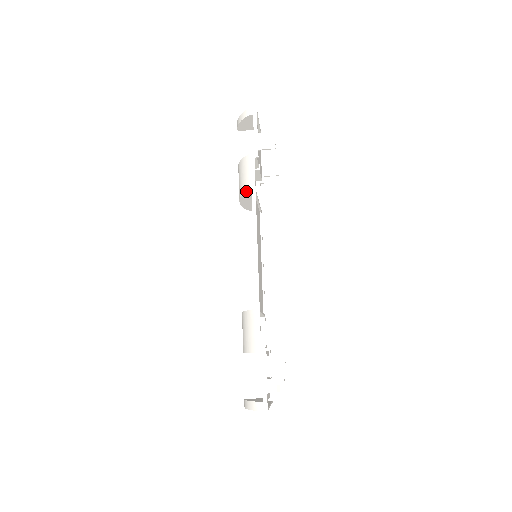
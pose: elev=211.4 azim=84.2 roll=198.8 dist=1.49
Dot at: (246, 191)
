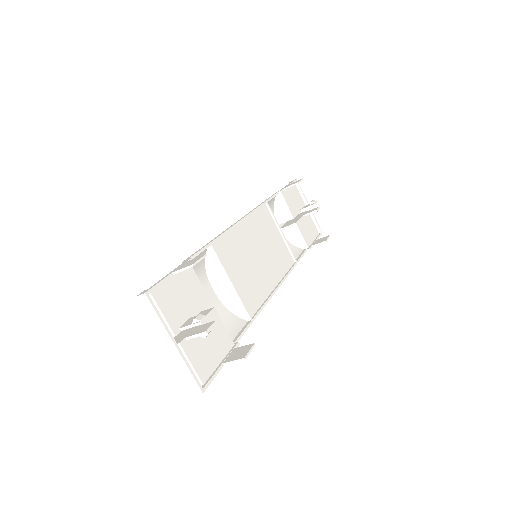
Dot at: occluded
